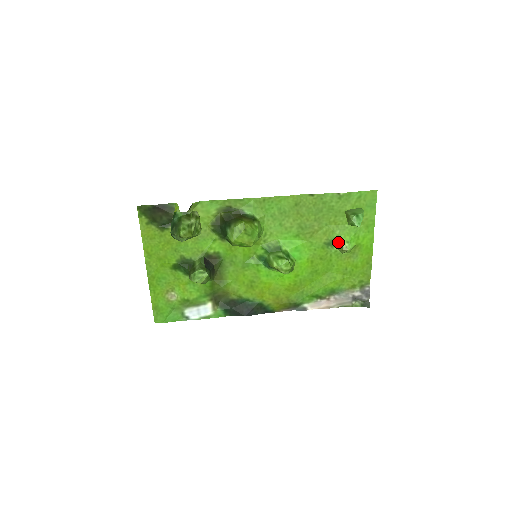
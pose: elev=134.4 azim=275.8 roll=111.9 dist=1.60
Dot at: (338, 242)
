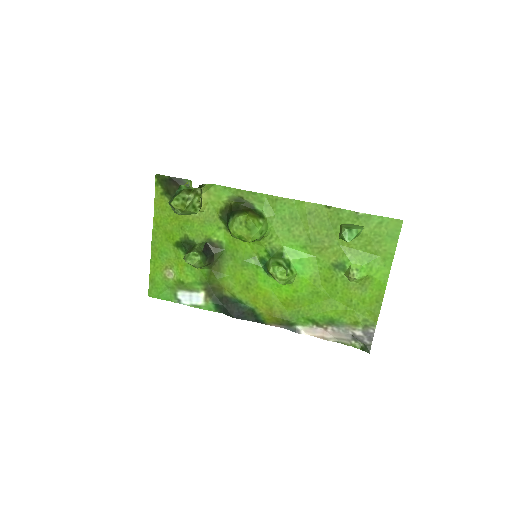
Dot at: (347, 267)
